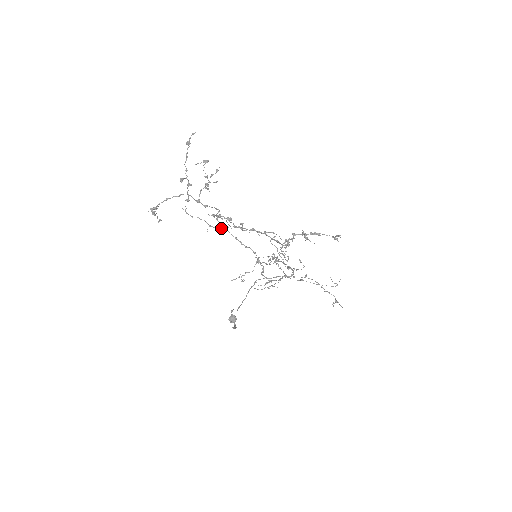
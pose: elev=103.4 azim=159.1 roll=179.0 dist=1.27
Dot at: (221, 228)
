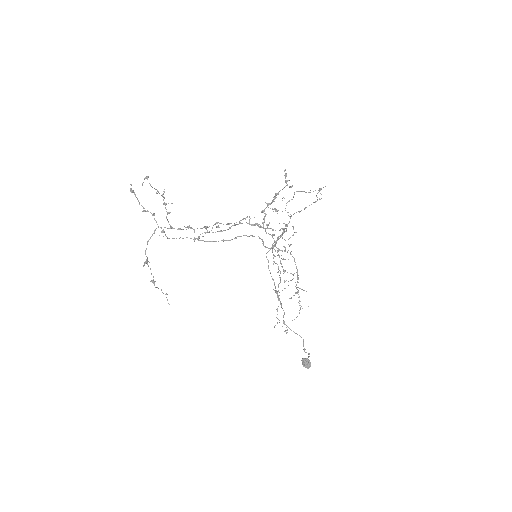
Dot at: occluded
